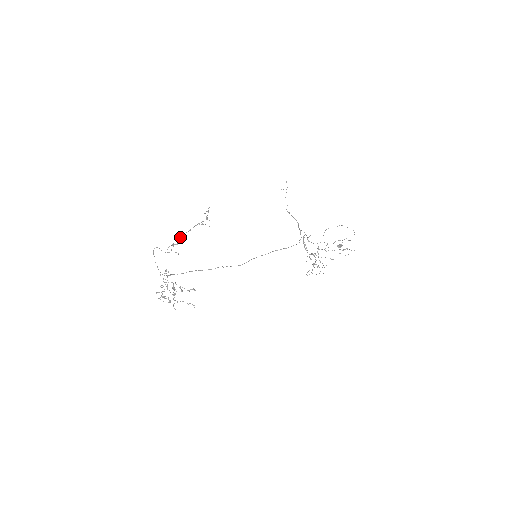
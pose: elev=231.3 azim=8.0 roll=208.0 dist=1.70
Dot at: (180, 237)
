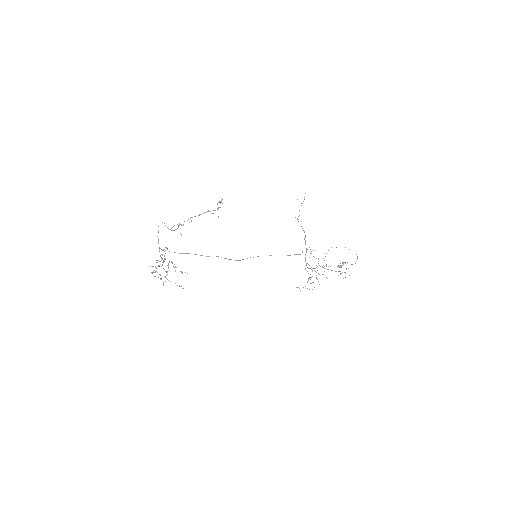
Dot at: (188, 219)
